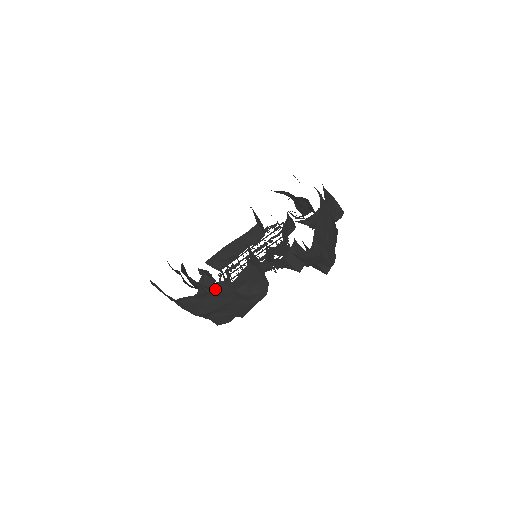
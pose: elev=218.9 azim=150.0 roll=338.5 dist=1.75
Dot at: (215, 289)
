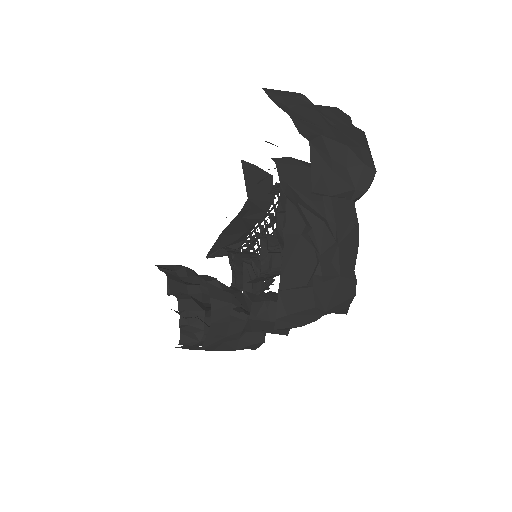
Dot at: (189, 349)
